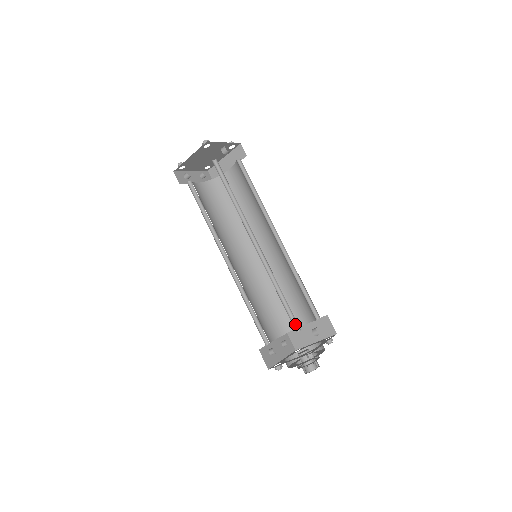
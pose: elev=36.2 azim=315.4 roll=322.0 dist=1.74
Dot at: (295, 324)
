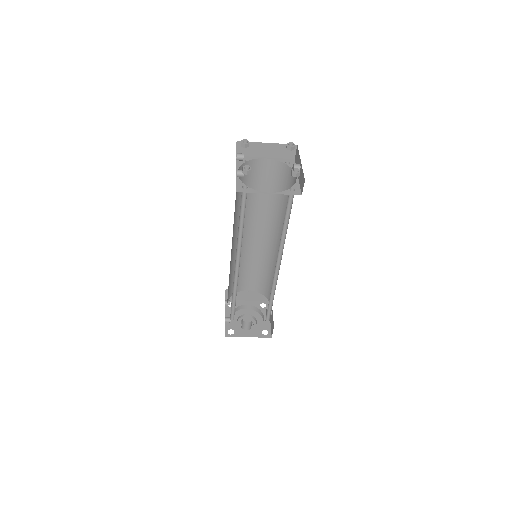
Dot at: (267, 316)
